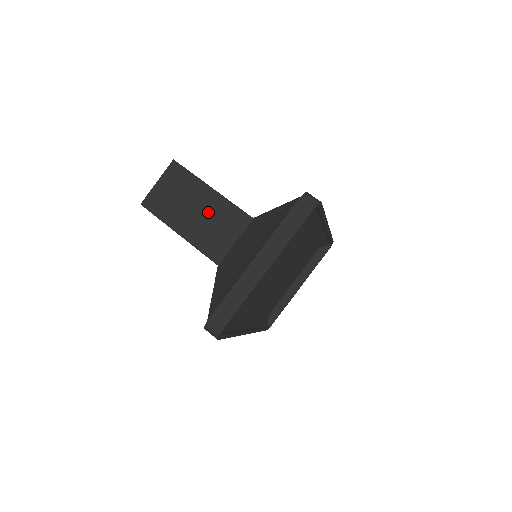
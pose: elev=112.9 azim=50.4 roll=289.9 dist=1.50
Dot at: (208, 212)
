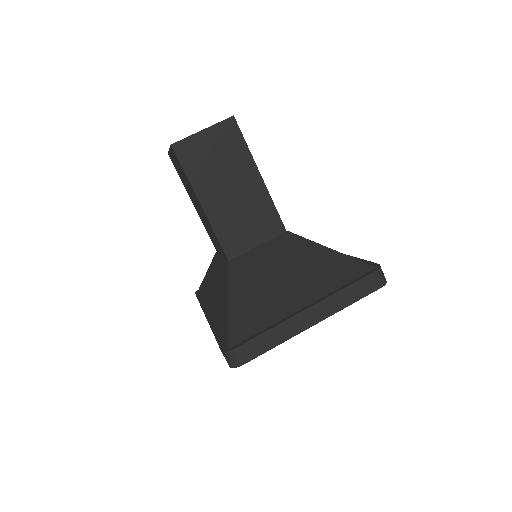
Dot at: (244, 198)
